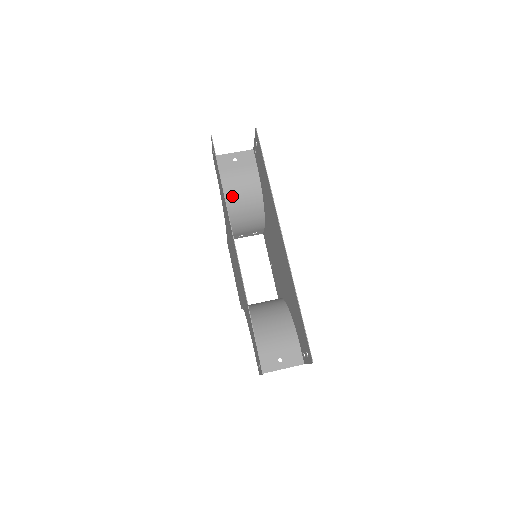
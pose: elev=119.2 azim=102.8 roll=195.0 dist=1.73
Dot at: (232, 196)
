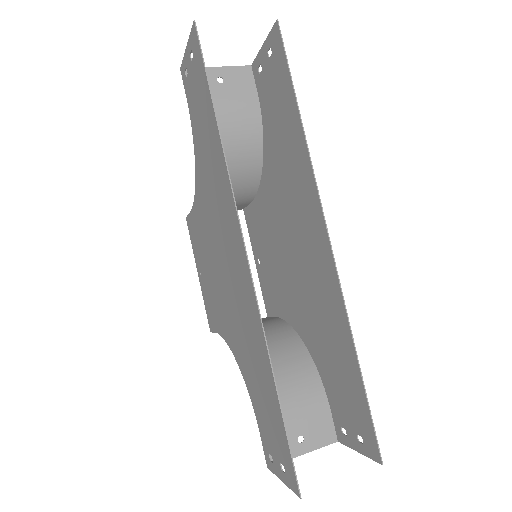
Dot at: occluded
